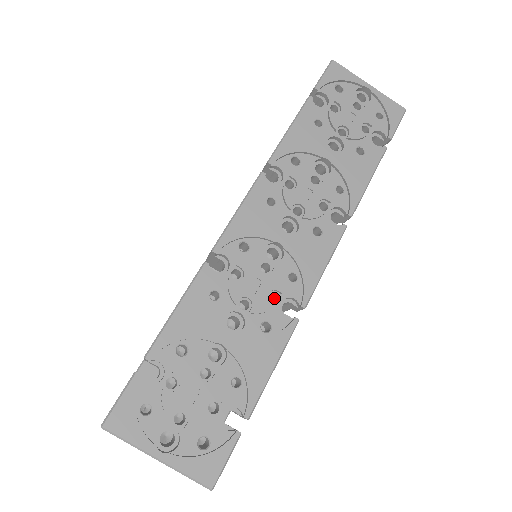
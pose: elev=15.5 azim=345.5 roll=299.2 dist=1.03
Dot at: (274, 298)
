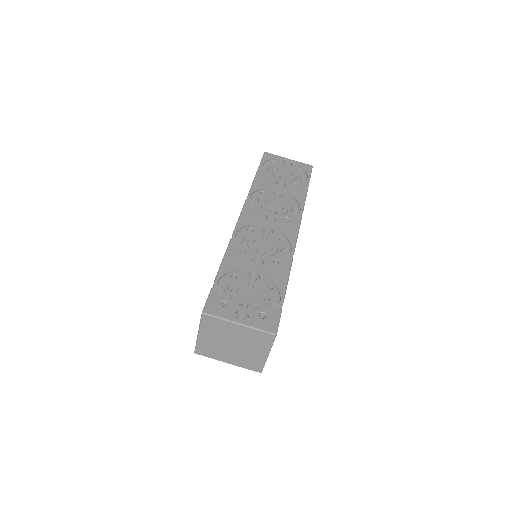
Dot at: occluded
